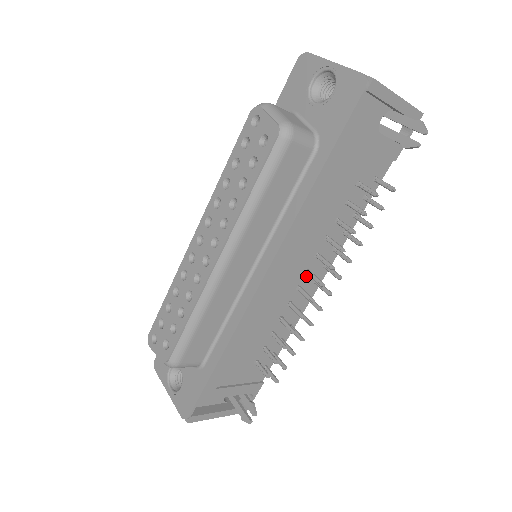
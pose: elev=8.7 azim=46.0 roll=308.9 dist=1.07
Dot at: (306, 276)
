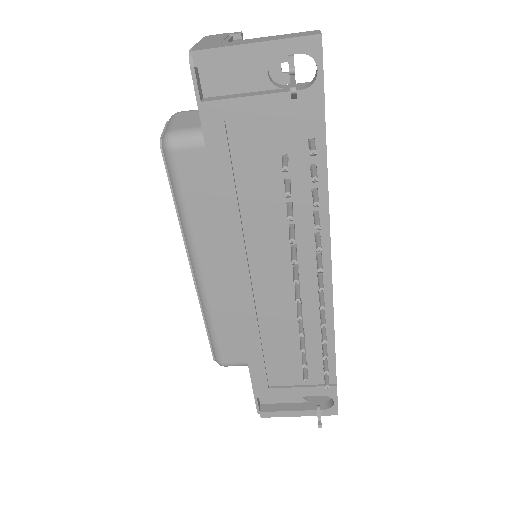
Dot at: (299, 271)
